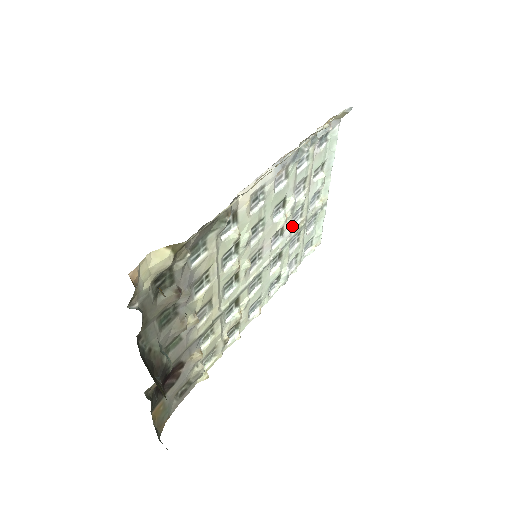
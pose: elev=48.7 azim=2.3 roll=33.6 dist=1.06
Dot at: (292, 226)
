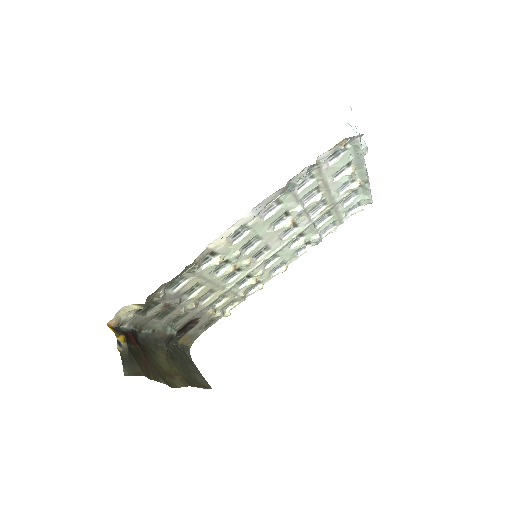
Dot at: (313, 214)
